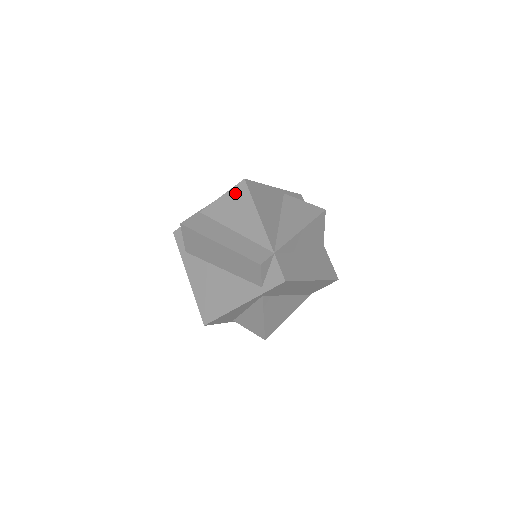
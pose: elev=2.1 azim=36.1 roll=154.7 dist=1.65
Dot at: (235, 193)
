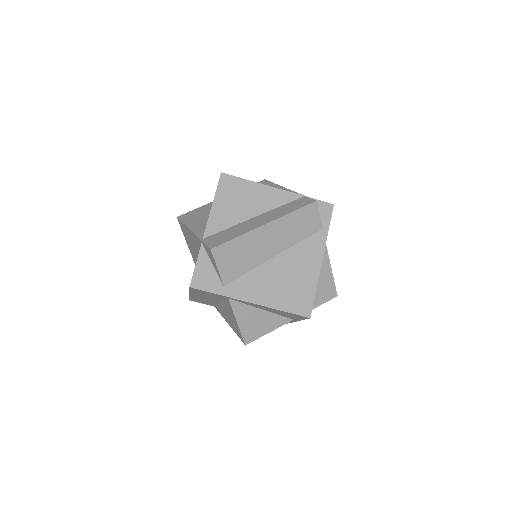
Dot at: (224, 190)
